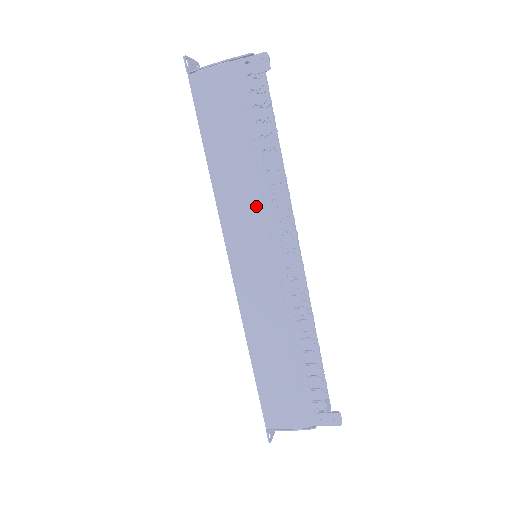
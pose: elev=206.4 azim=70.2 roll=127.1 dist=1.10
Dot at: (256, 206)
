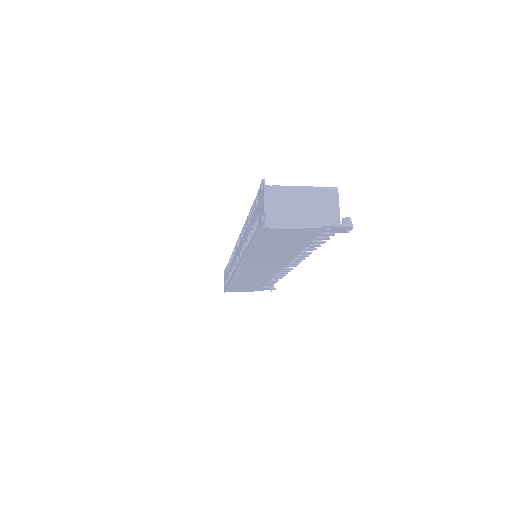
Dot at: (278, 262)
